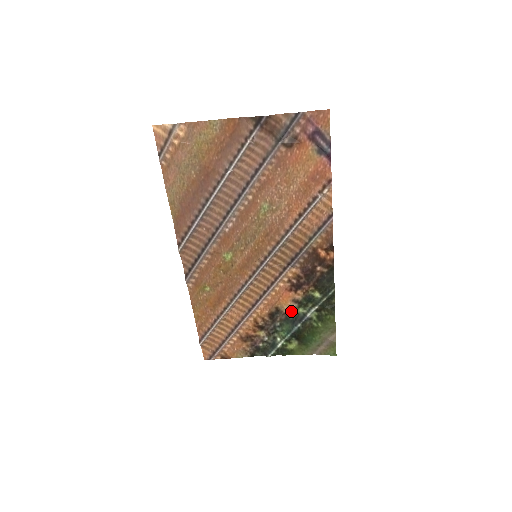
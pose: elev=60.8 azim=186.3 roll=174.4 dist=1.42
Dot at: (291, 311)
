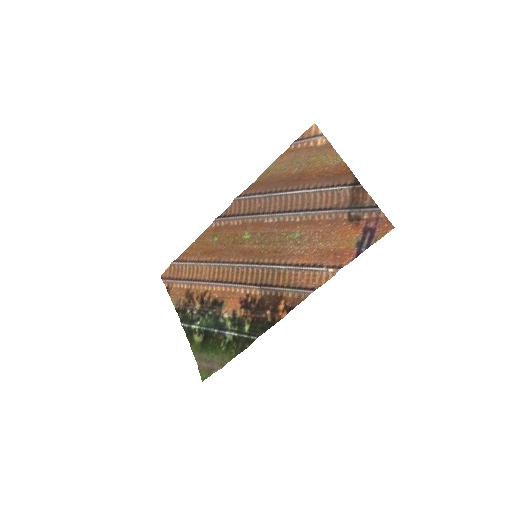
Dot at: (225, 316)
